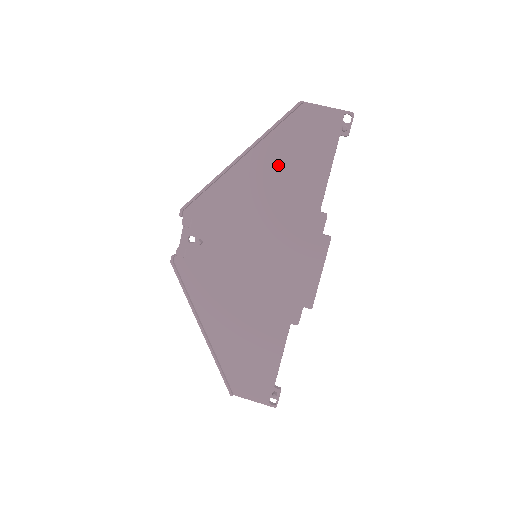
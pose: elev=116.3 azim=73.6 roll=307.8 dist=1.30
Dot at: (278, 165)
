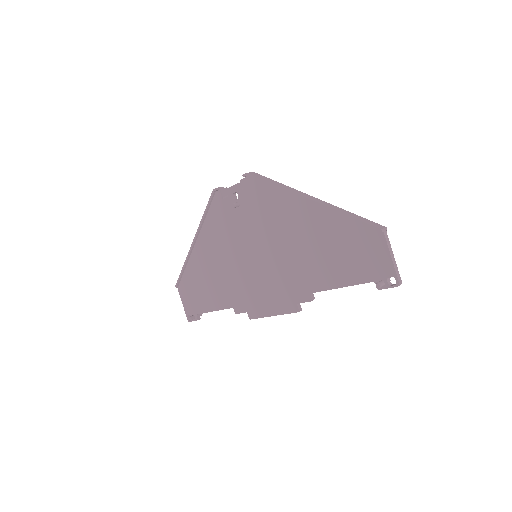
Dot at: (322, 238)
